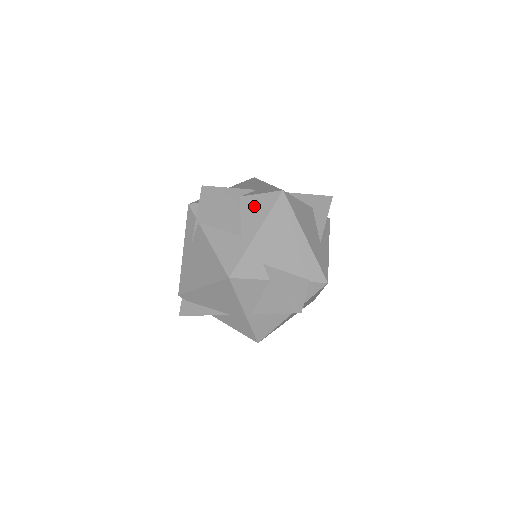
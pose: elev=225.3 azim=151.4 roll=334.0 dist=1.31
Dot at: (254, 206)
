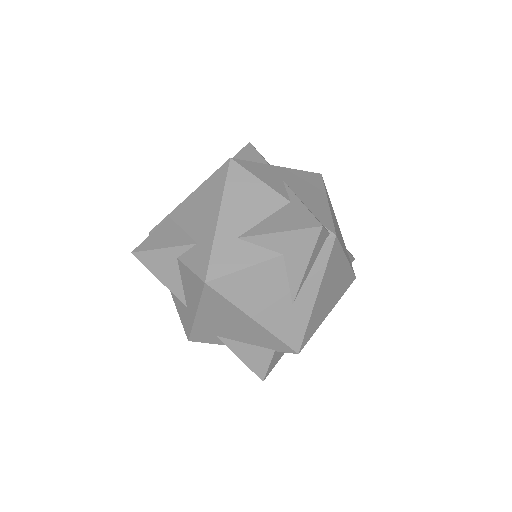
Dot at: (188, 282)
